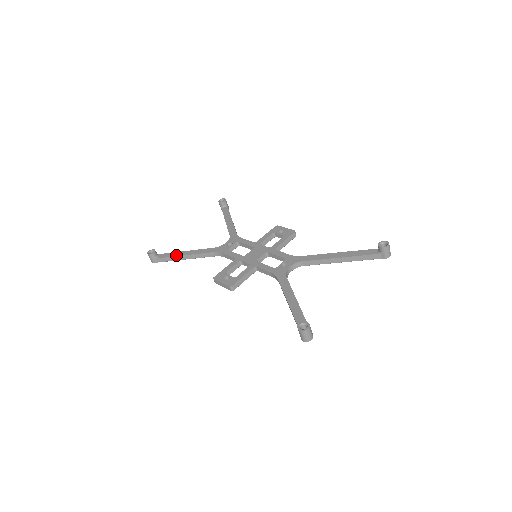
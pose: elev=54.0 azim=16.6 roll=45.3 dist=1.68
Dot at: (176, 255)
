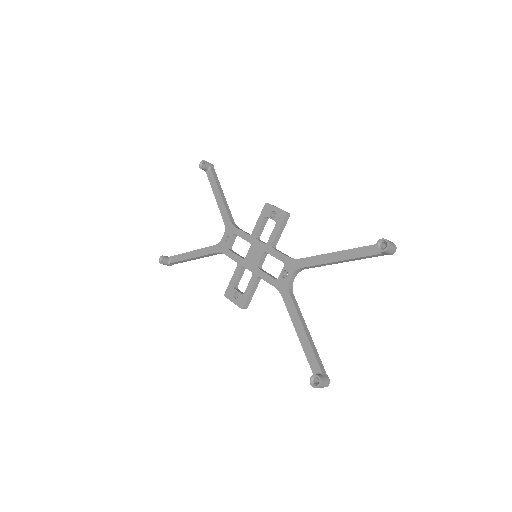
Dot at: (184, 258)
